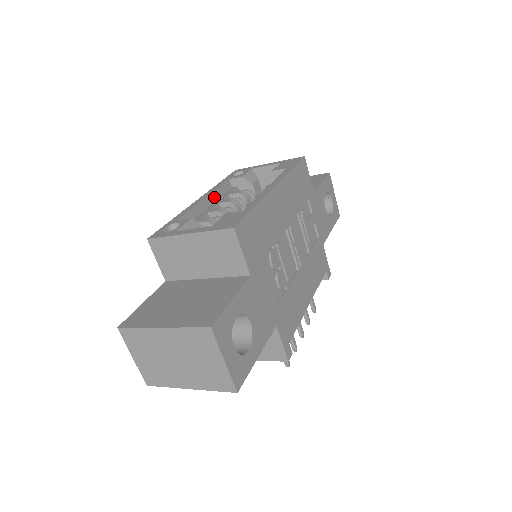
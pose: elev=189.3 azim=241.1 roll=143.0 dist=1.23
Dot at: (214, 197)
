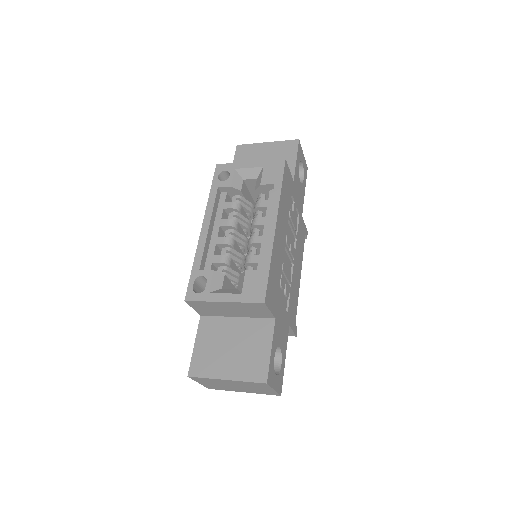
Dot at: (213, 218)
